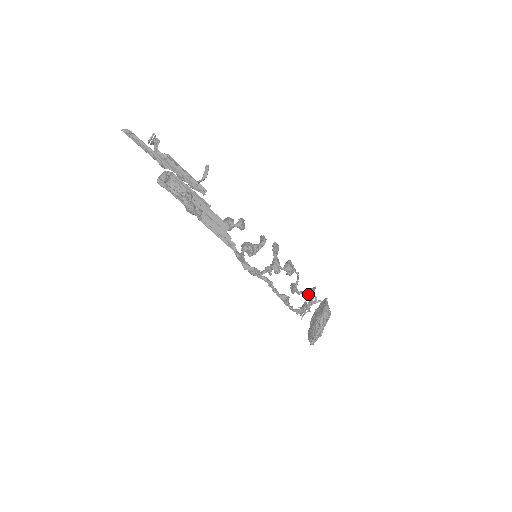
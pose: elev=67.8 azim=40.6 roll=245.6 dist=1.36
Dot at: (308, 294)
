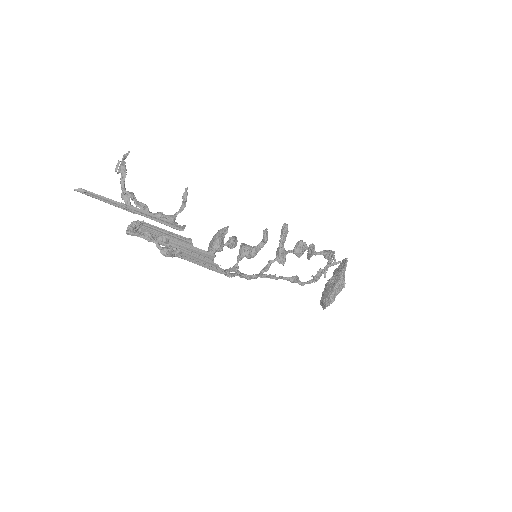
Dot at: (326, 257)
